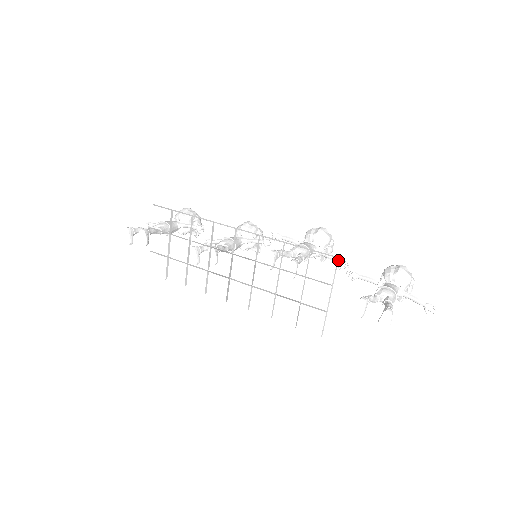
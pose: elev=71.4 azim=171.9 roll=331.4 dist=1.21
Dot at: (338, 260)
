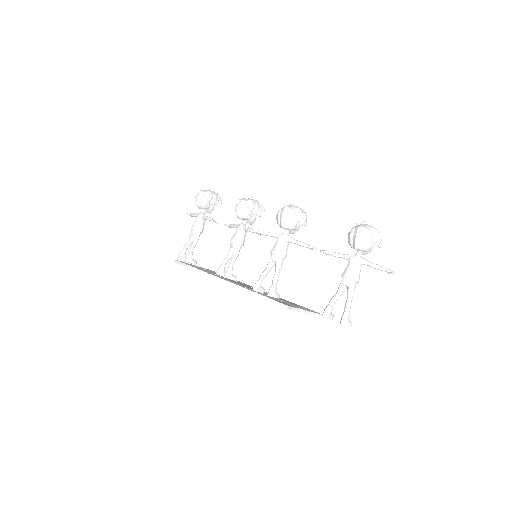
Dot at: (307, 247)
